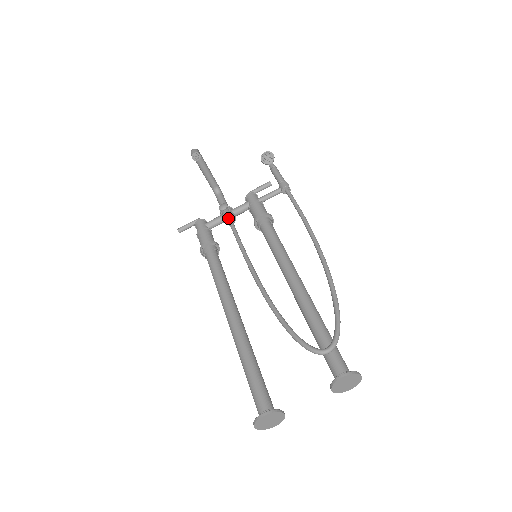
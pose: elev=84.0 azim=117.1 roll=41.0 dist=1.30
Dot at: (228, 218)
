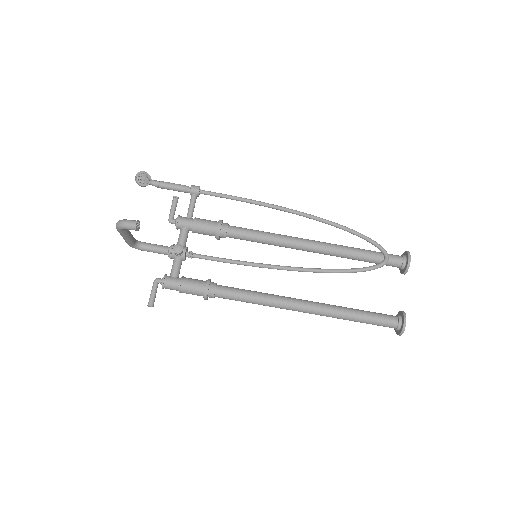
Dot at: (186, 254)
